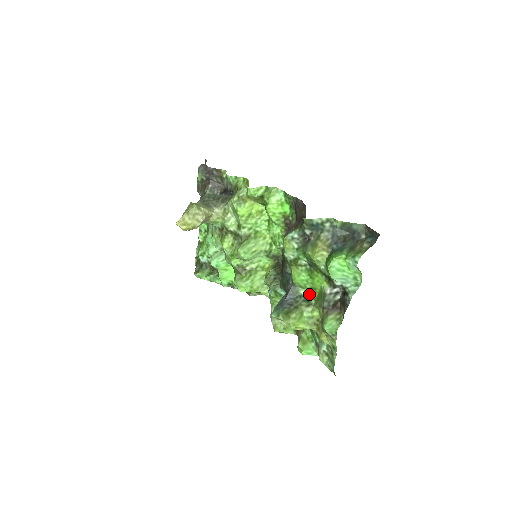
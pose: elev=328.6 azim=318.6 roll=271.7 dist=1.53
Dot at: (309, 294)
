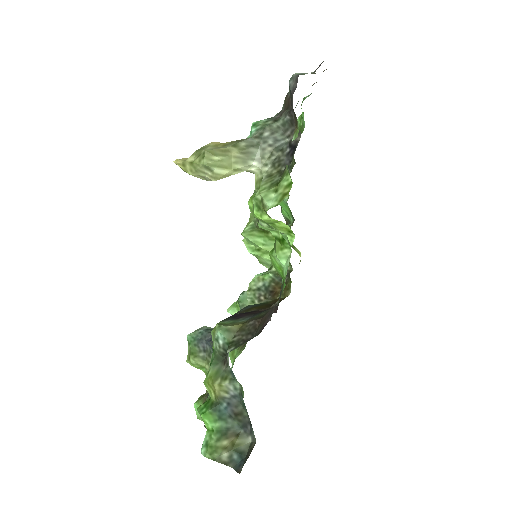
Dot at: occluded
